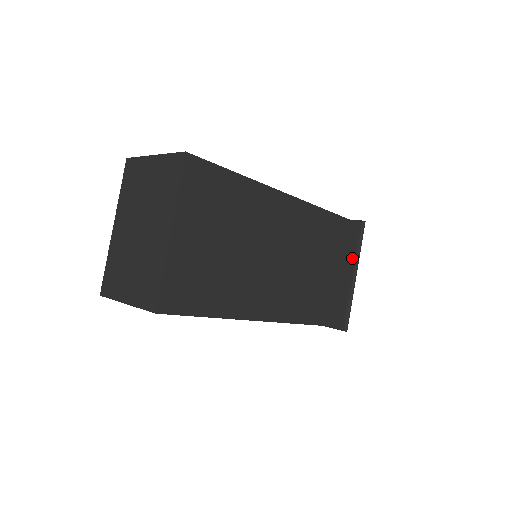
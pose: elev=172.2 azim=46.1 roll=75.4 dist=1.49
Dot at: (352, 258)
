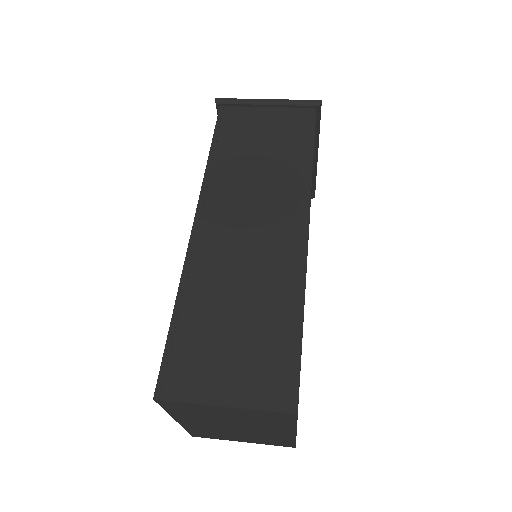
Dot at: (314, 146)
